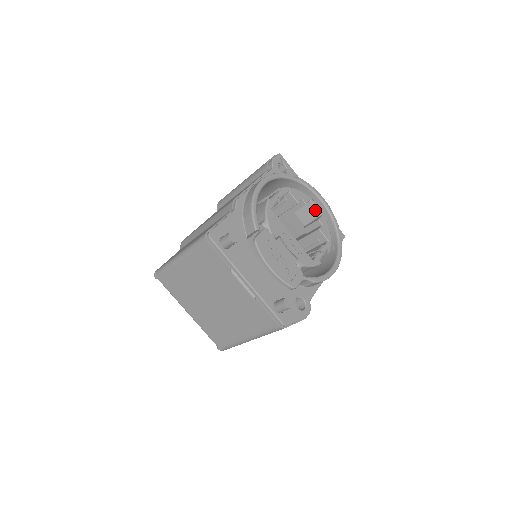
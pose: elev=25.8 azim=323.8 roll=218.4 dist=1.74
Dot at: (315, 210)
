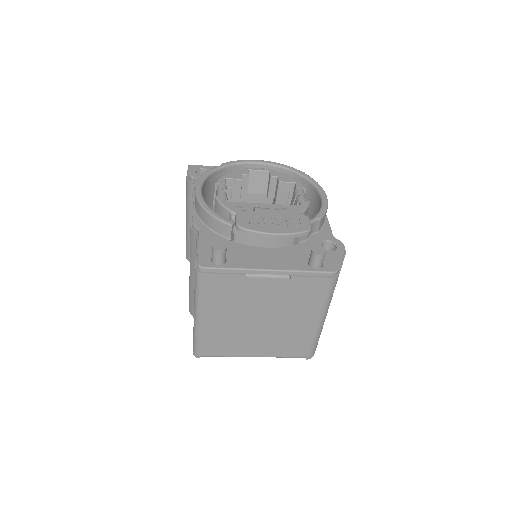
Dot at: (260, 173)
